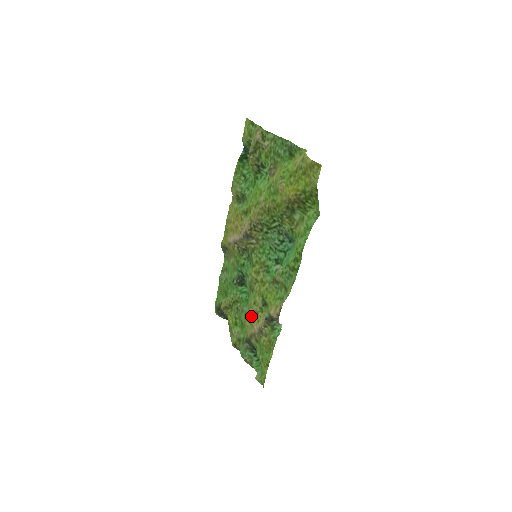
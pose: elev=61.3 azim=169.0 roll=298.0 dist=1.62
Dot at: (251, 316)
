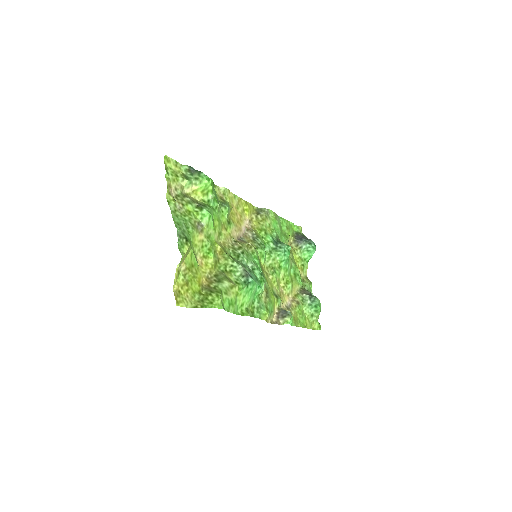
Dot at: (289, 283)
